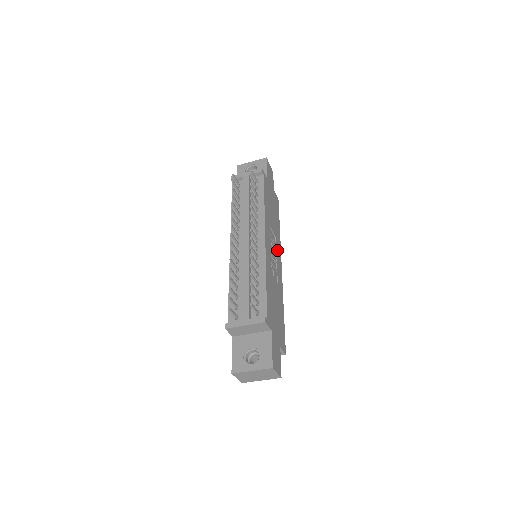
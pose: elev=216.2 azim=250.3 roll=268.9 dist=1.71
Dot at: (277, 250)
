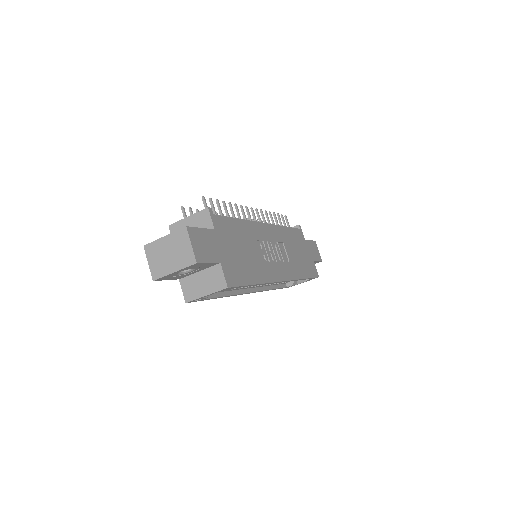
Dot at: (285, 266)
